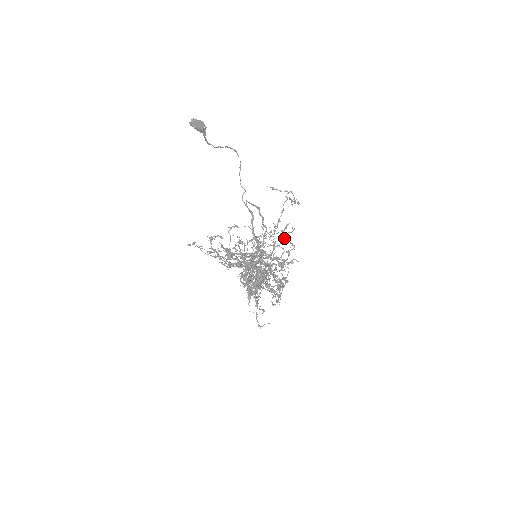
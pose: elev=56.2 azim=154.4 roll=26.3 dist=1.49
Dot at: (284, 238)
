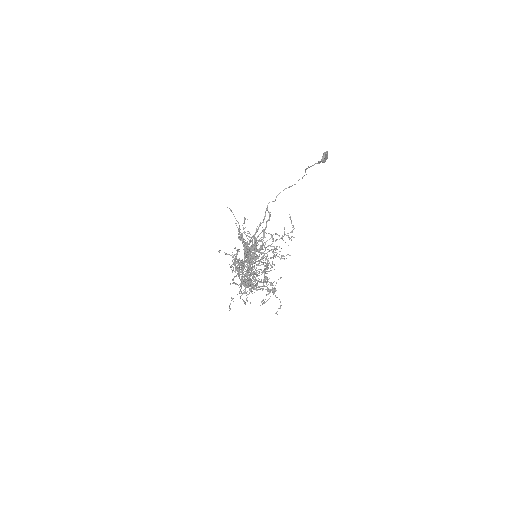
Dot at: occluded
